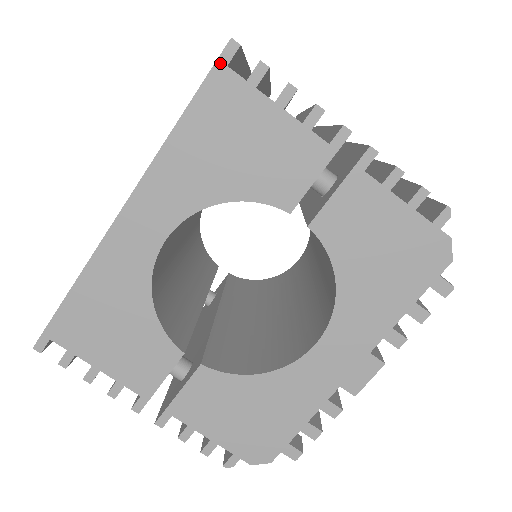
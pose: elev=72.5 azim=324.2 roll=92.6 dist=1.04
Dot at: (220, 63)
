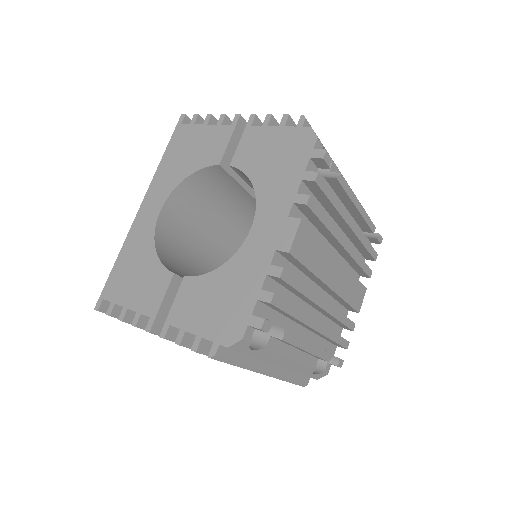
Dot at: (178, 125)
